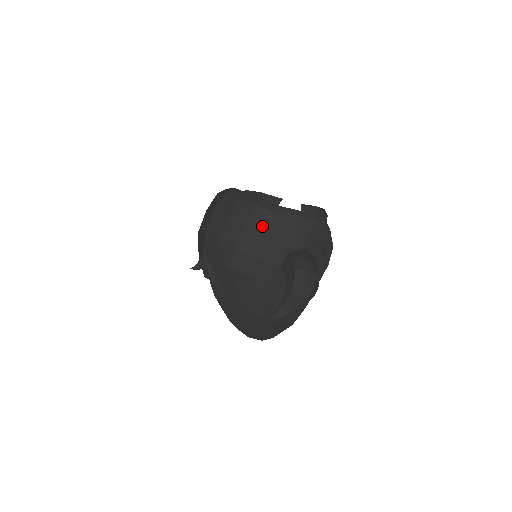
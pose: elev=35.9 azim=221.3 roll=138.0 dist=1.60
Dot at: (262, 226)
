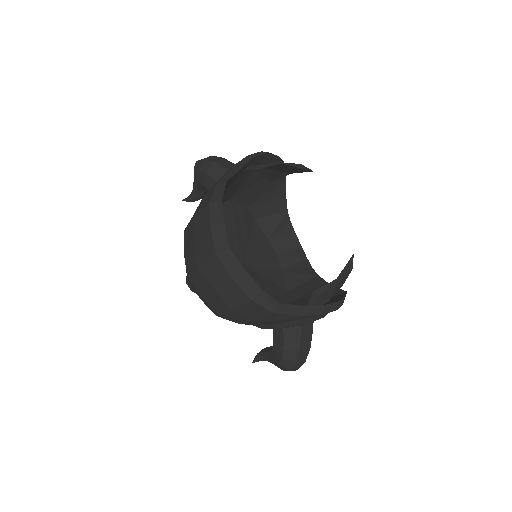
Dot at: (254, 315)
